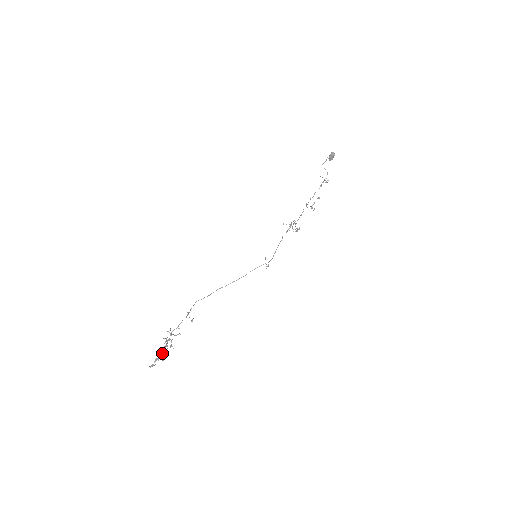
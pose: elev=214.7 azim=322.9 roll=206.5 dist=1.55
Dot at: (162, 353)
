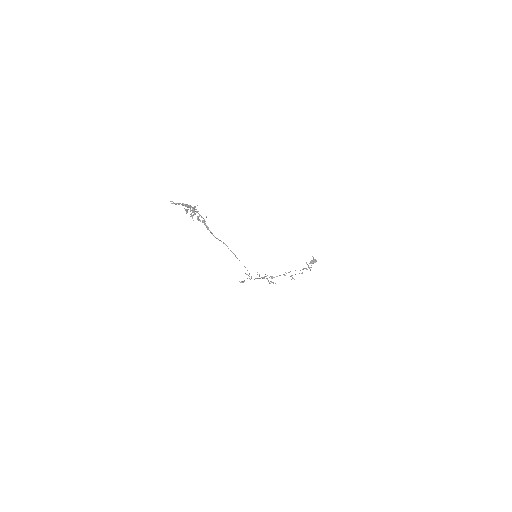
Dot at: occluded
